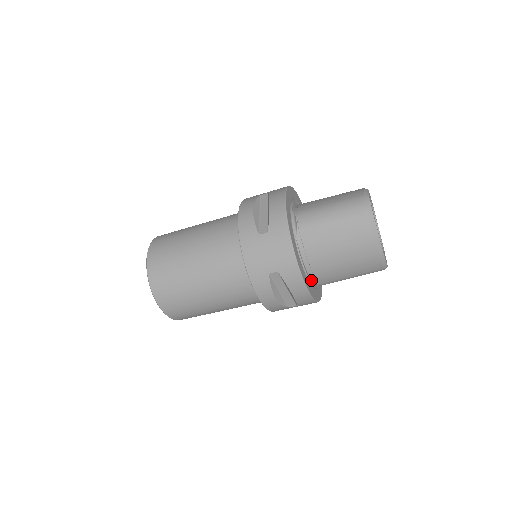
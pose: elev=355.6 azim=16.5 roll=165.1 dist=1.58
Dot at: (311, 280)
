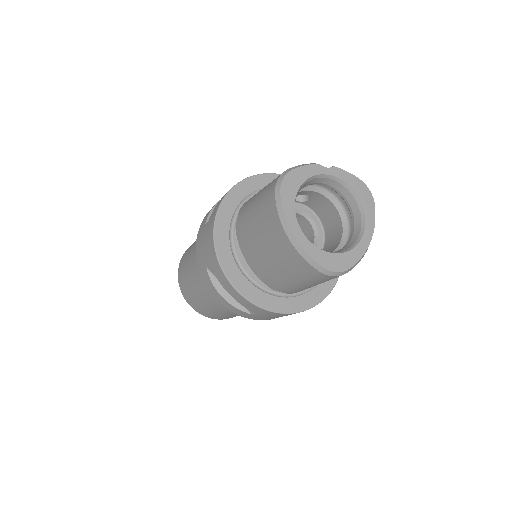
Dot at: (263, 283)
